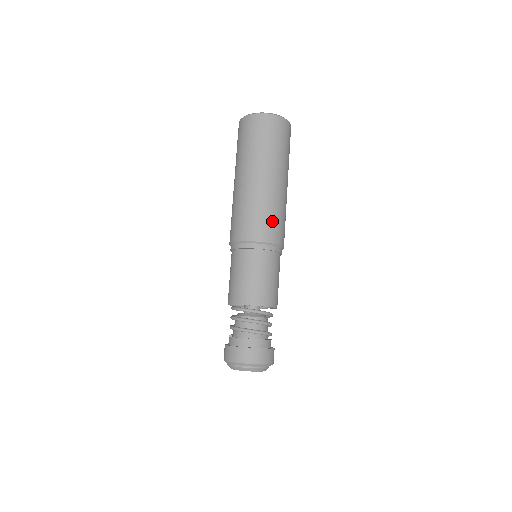
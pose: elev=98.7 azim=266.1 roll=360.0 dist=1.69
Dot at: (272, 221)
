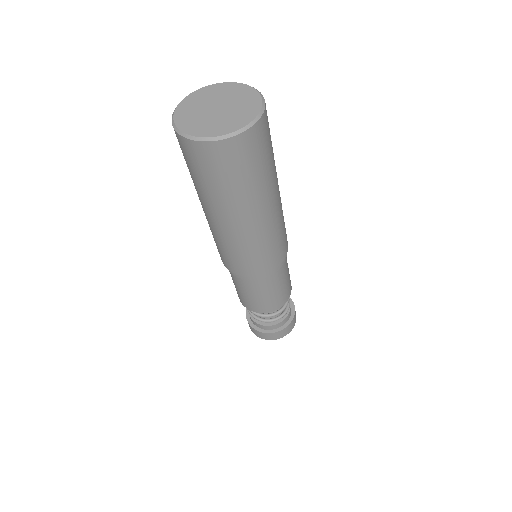
Dot at: (267, 254)
